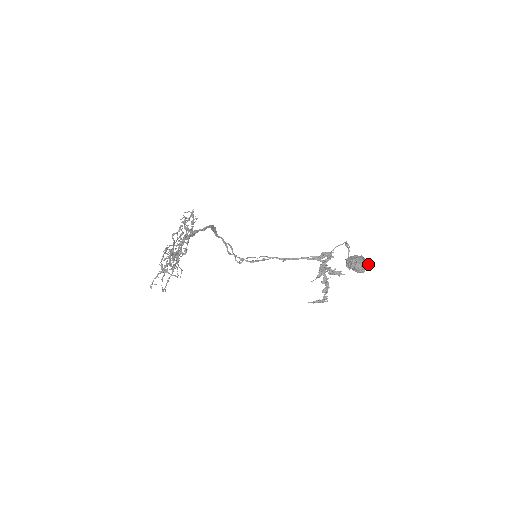
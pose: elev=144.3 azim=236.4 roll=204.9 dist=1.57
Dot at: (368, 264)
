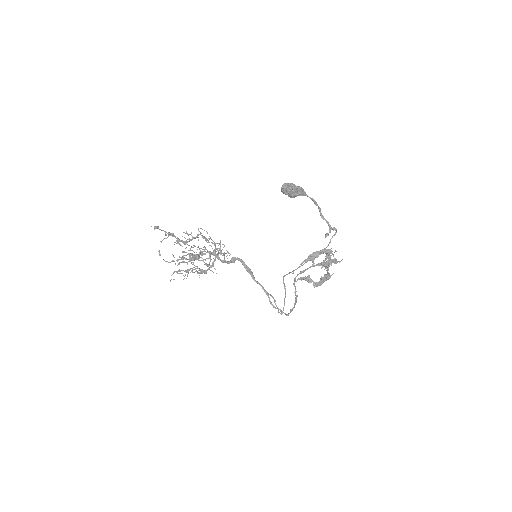
Dot at: (300, 187)
